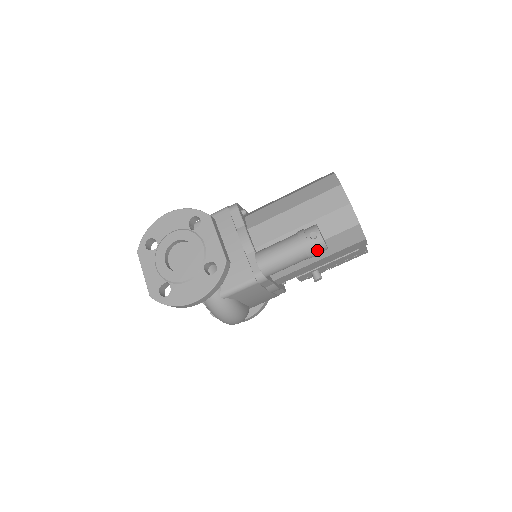
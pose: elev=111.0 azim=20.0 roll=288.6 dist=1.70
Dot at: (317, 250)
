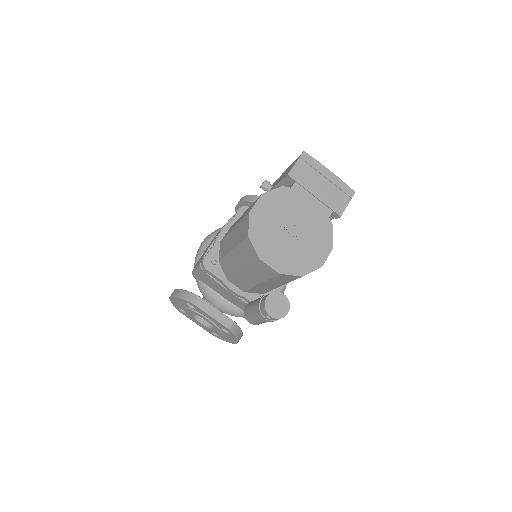
Dot at: occluded
